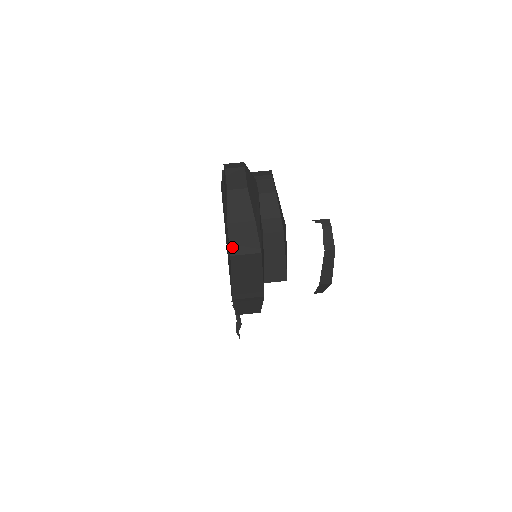
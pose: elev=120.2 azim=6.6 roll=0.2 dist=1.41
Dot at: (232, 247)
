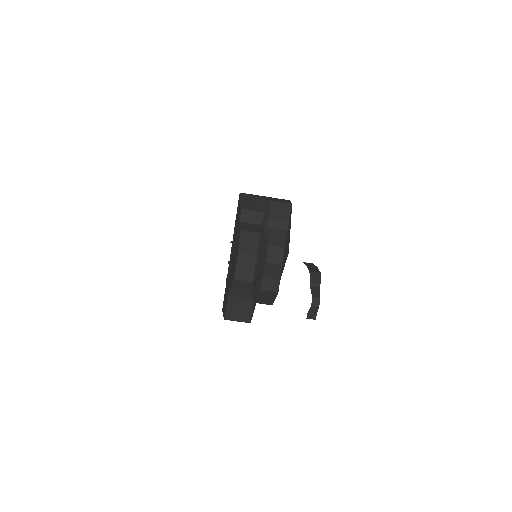
Dot at: (227, 314)
